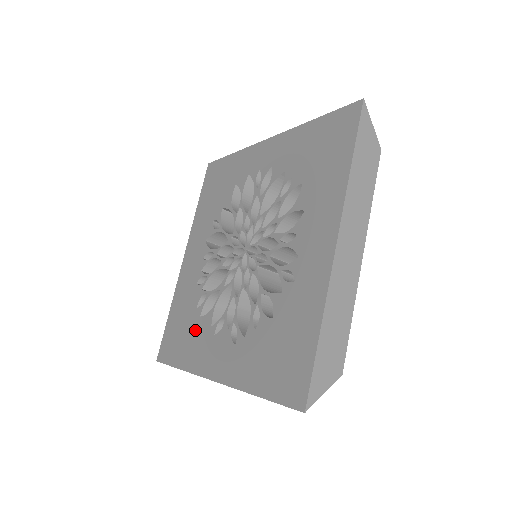
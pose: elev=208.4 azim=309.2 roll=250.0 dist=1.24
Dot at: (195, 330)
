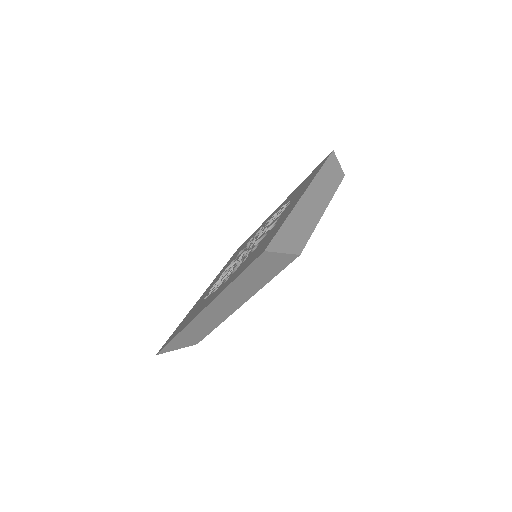
Dot at: occluded
